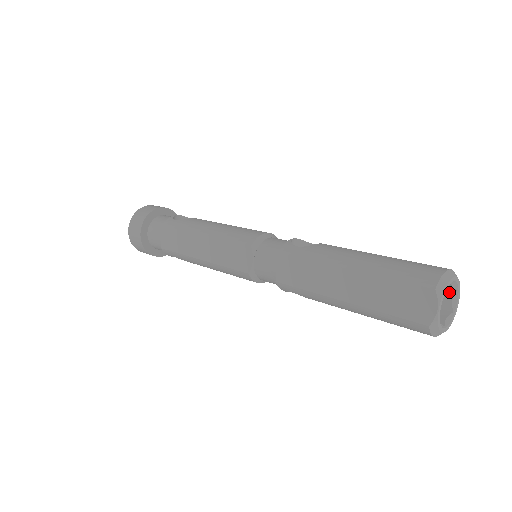
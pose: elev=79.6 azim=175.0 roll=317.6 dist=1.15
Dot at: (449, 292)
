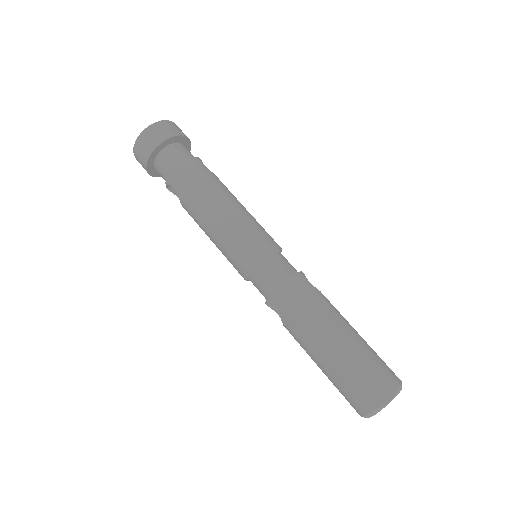
Dot at: occluded
